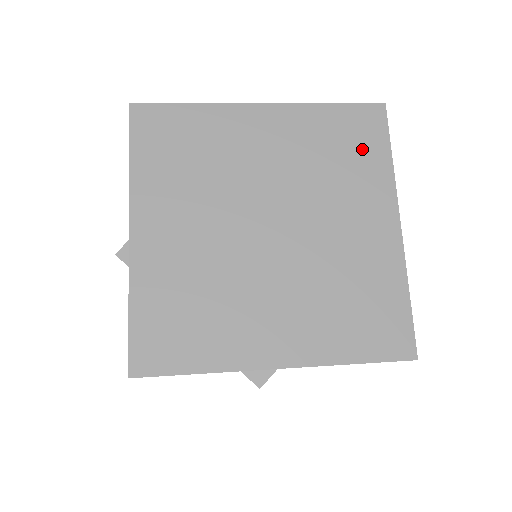
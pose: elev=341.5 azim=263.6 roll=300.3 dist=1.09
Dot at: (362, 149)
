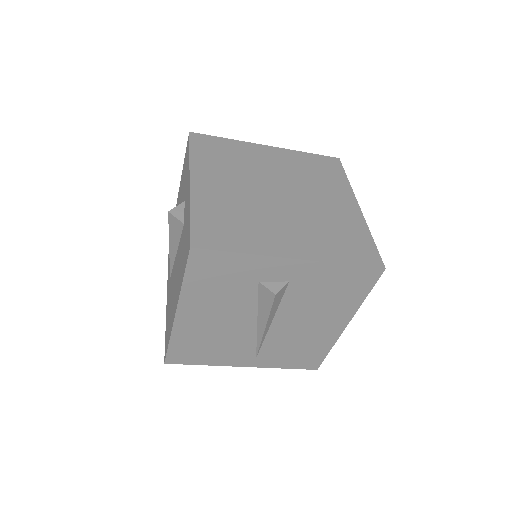
Dot at: (330, 173)
